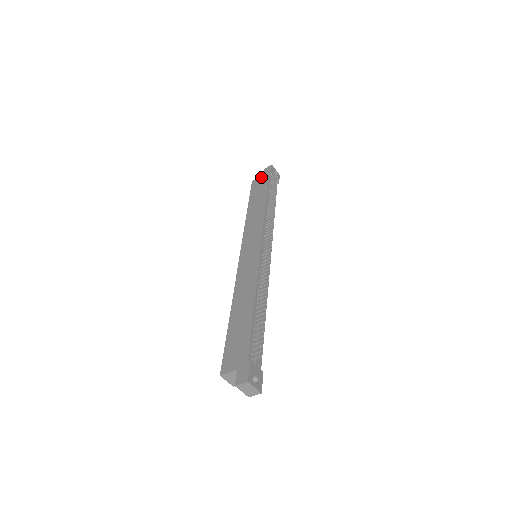
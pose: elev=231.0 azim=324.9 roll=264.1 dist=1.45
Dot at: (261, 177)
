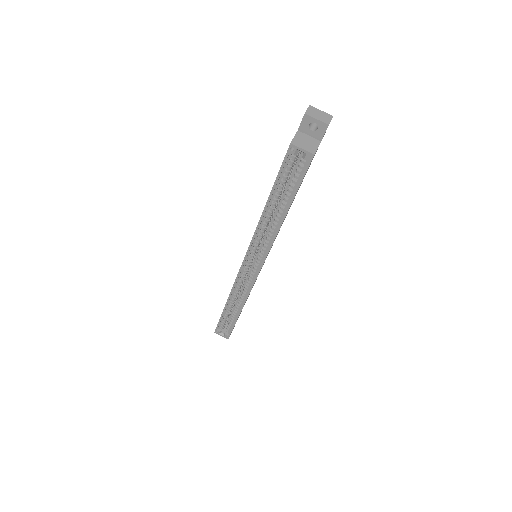
Dot at: occluded
